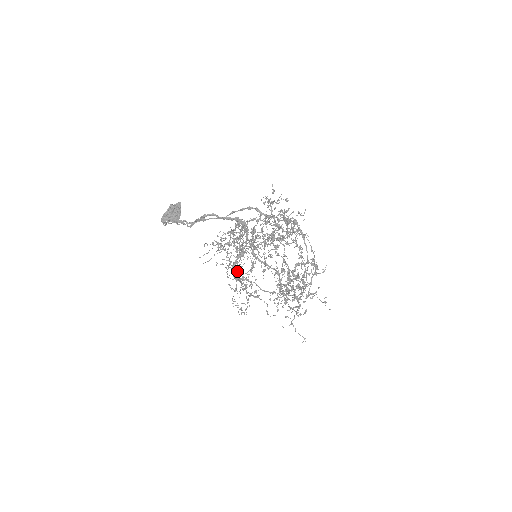
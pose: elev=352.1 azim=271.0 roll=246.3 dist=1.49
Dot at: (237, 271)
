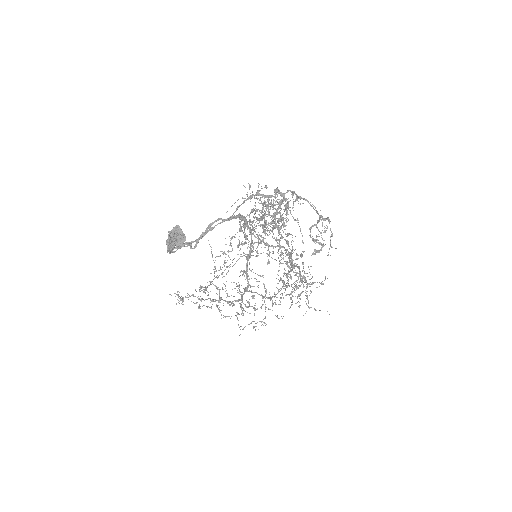
Dot at: (253, 272)
